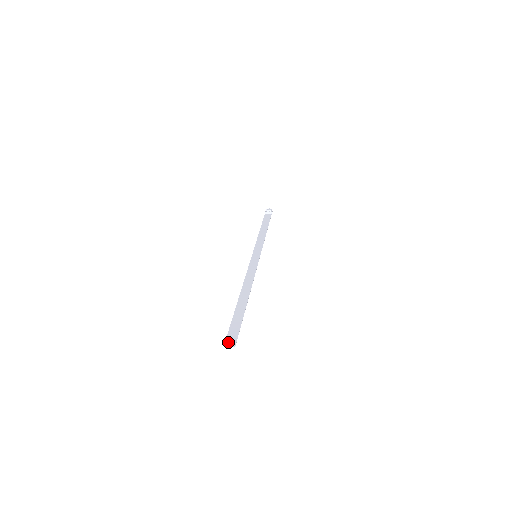
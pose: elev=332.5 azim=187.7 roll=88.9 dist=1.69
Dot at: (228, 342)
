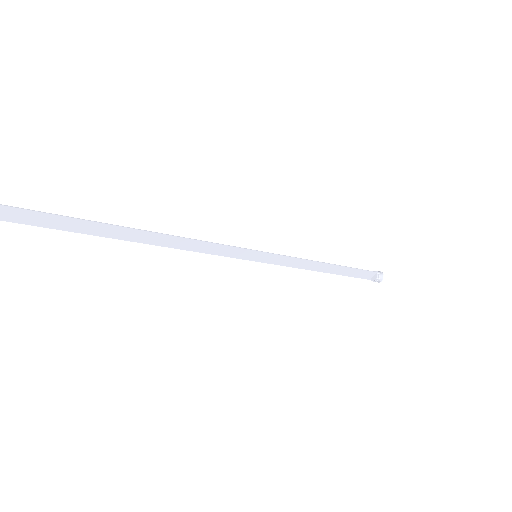
Dot at: (1, 215)
